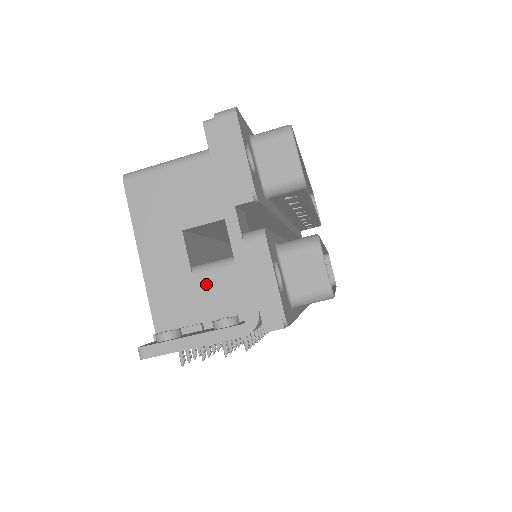
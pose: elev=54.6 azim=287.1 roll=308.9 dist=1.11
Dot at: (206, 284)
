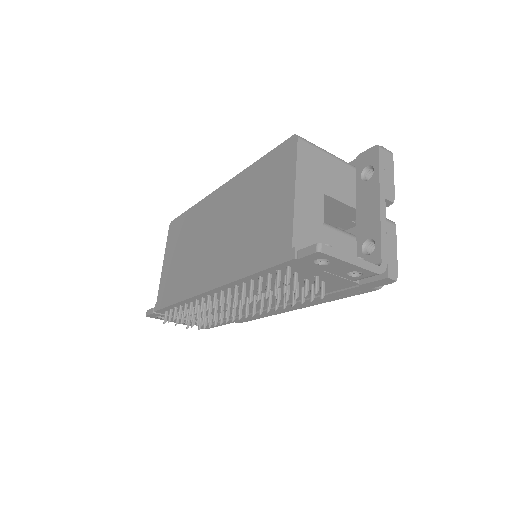
Dot at: (330, 236)
